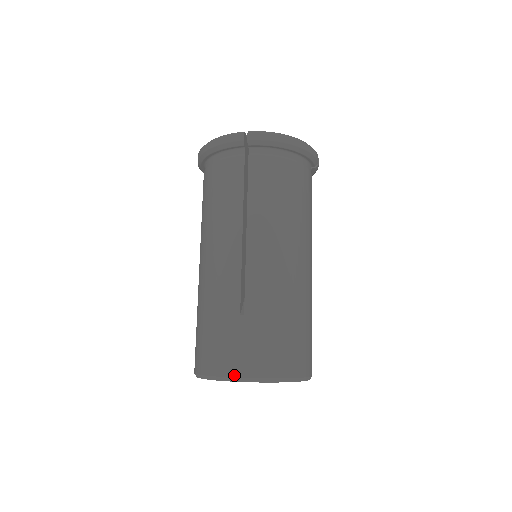
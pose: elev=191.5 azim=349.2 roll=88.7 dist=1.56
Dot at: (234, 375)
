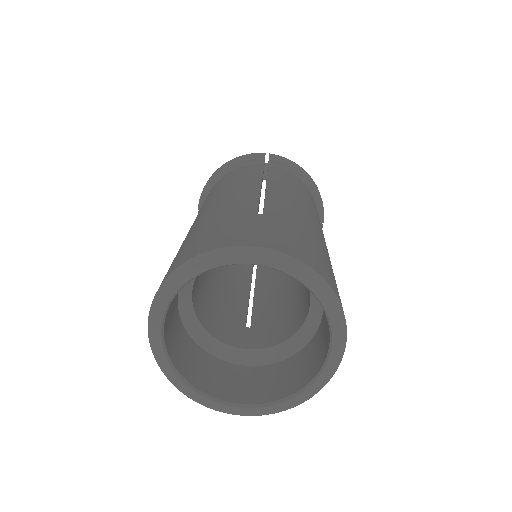
Dot at: (246, 244)
